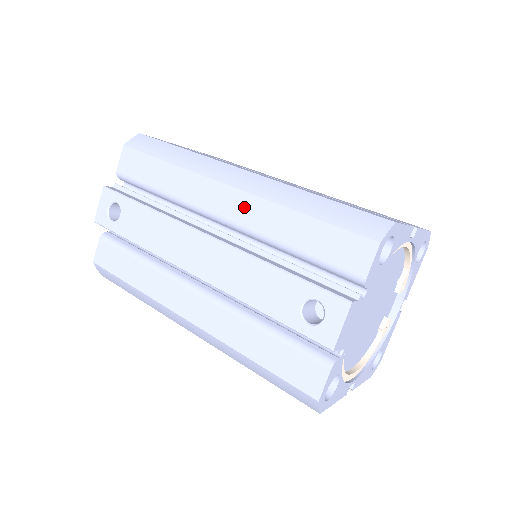
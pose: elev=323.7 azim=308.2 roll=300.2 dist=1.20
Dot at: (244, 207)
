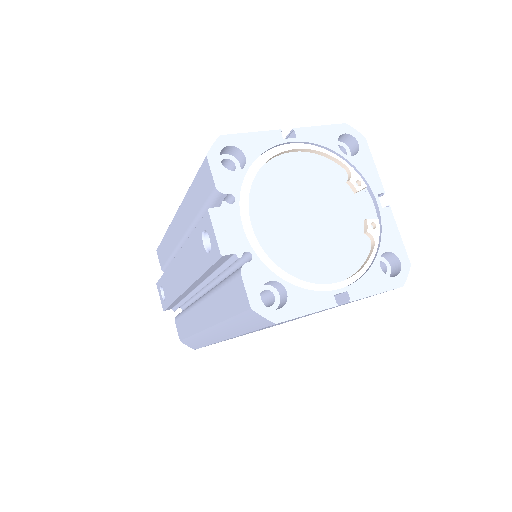
Dot at: (182, 219)
